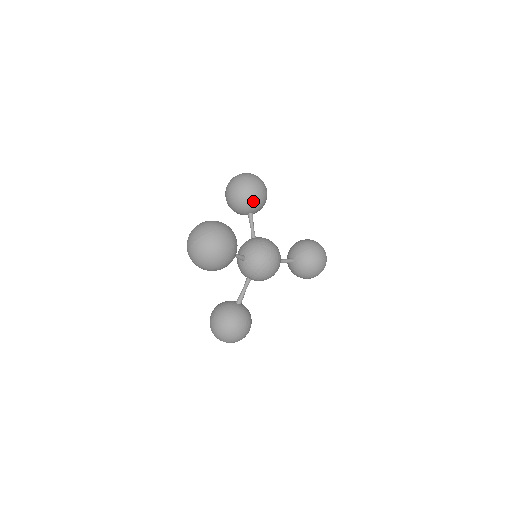
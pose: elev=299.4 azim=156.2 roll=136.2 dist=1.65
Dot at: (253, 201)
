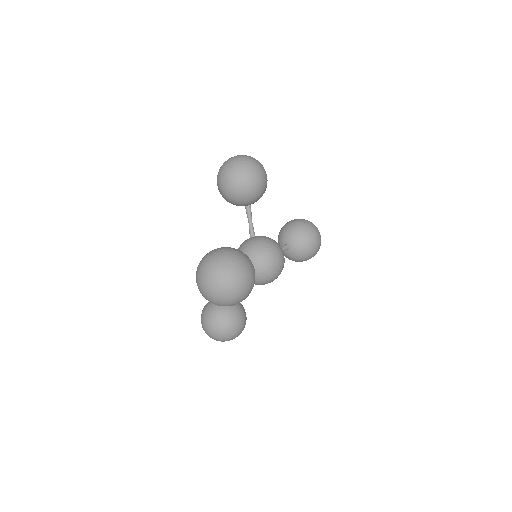
Dot at: (255, 196)
